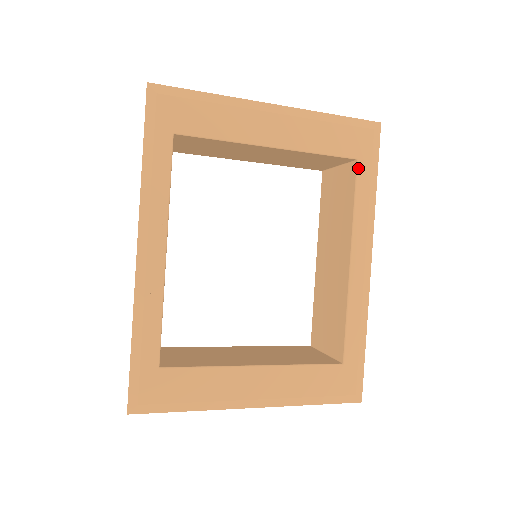
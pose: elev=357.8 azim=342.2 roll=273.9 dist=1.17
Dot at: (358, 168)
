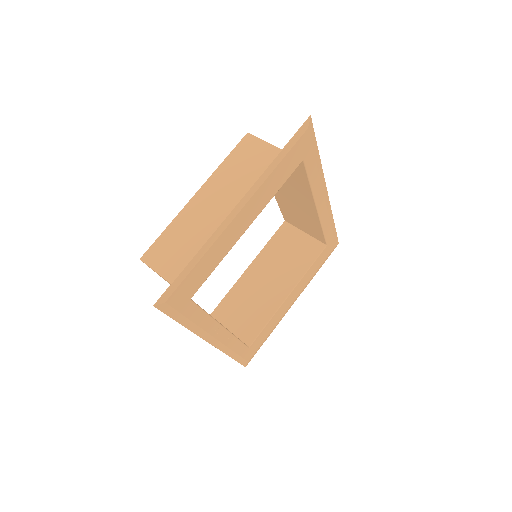
Dot at: (305, 164)
